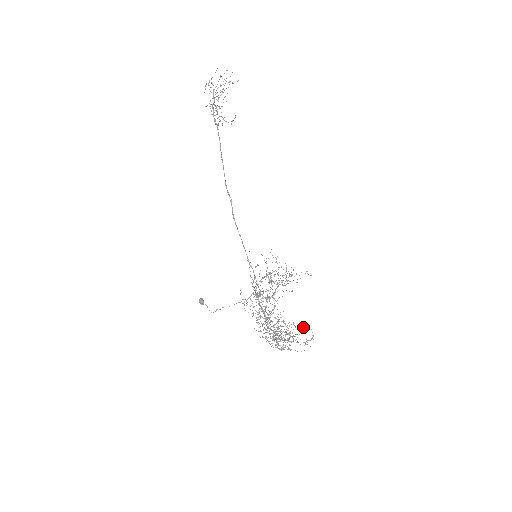
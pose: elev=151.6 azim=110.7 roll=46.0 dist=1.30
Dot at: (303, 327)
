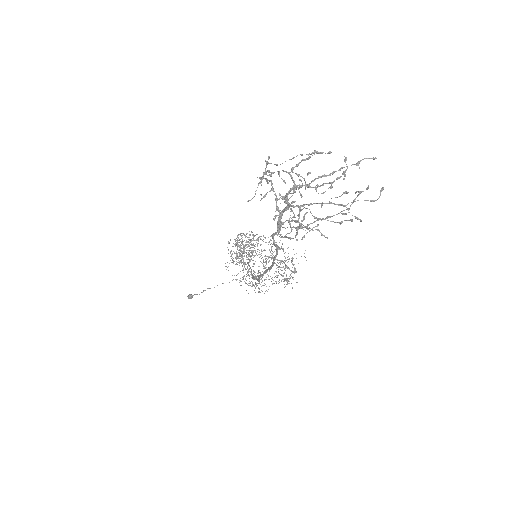
Dot at: occluded
